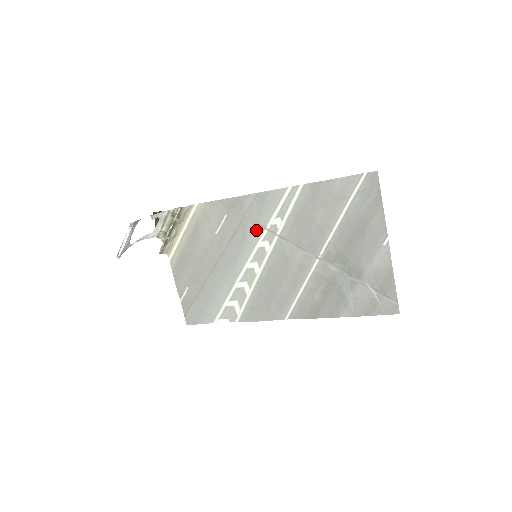
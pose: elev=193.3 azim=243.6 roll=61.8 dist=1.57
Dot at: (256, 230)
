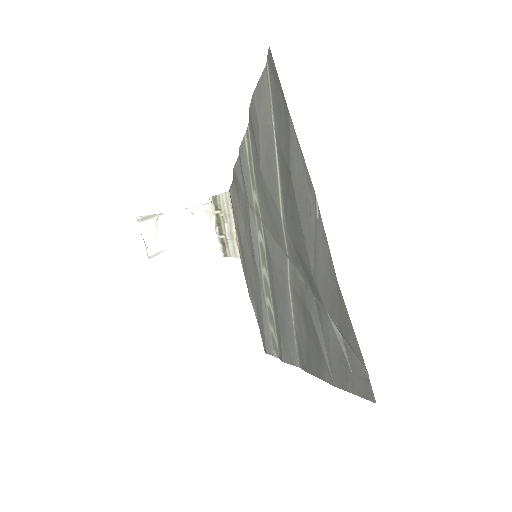
Dot at: (251, 215)
